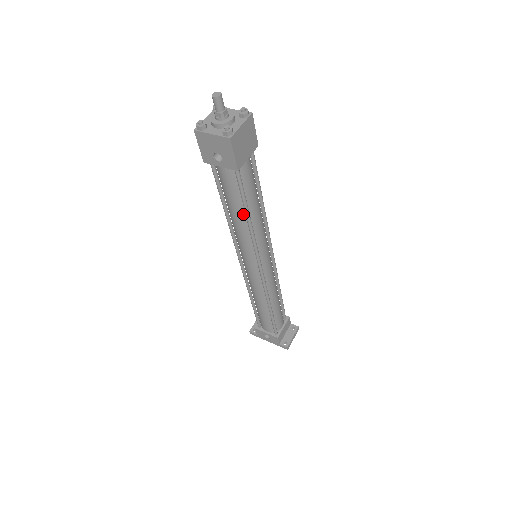
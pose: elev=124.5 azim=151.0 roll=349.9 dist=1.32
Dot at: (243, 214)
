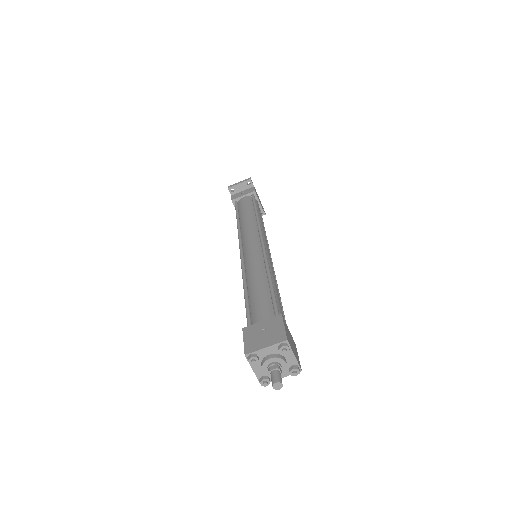
Dot at: occluded
